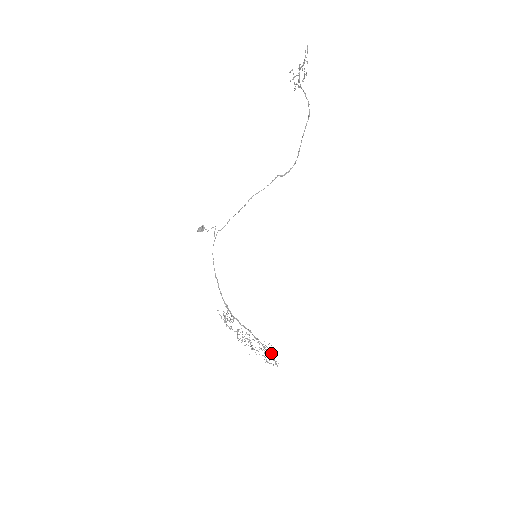
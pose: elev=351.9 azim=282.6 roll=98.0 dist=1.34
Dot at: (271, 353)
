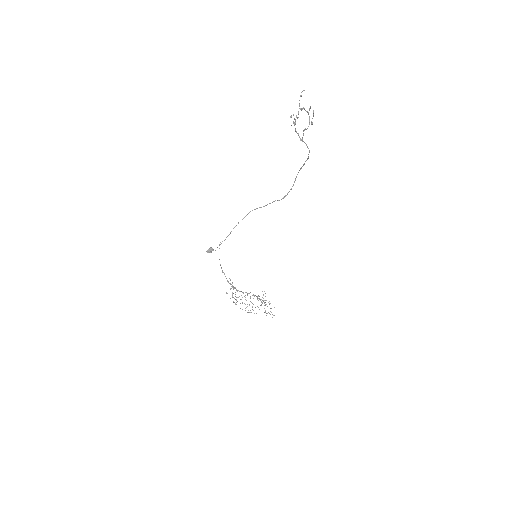
Dot at: occluded
